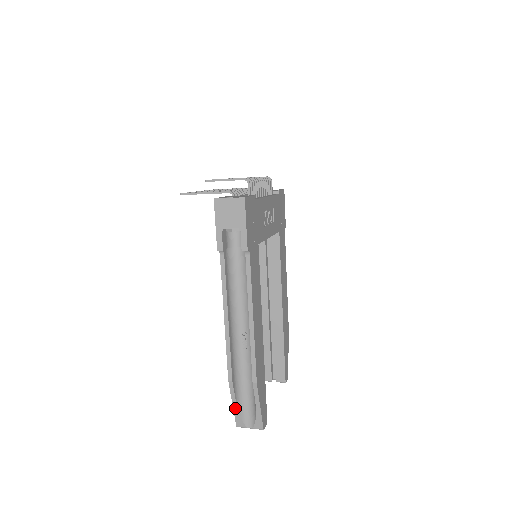
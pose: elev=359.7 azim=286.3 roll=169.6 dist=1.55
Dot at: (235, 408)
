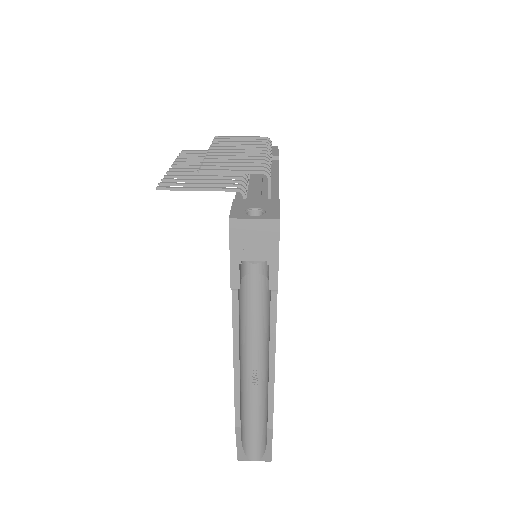
Dot at: (239, 447)
